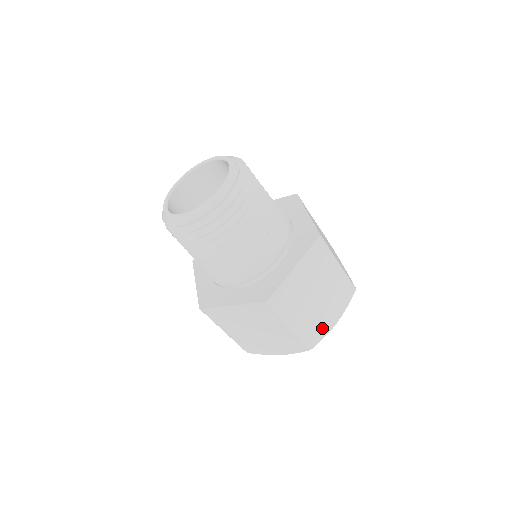
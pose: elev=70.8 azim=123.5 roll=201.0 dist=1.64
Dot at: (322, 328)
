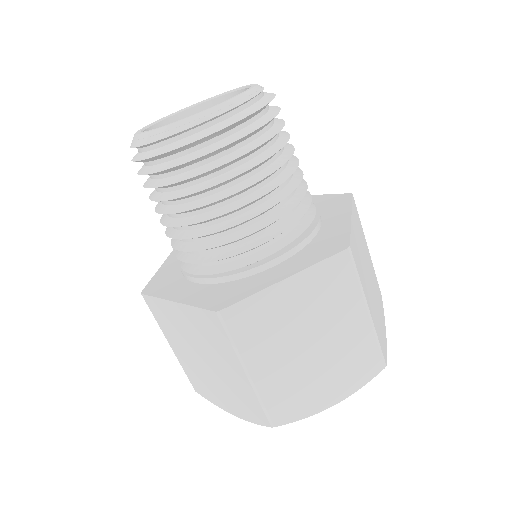
Dot at: (304, 402)
